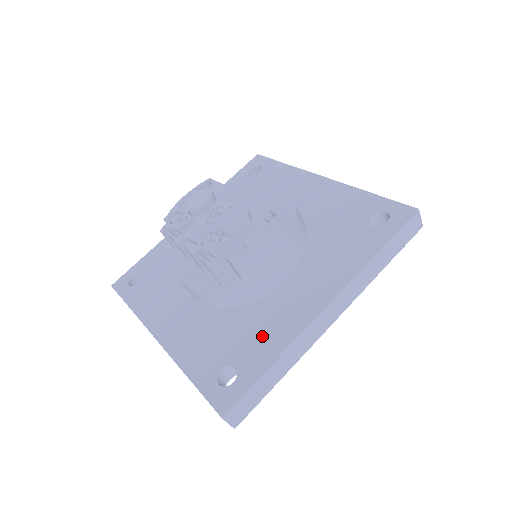
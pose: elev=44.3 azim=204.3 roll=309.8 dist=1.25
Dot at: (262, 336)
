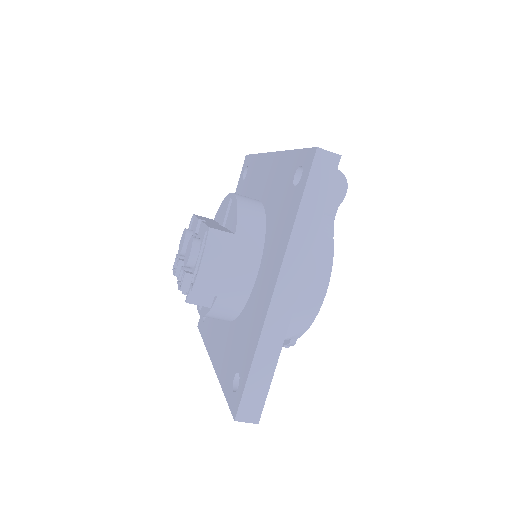
Dot at: (248, 337)
